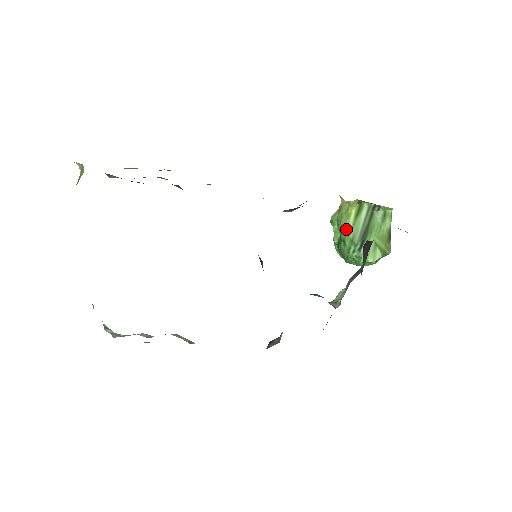
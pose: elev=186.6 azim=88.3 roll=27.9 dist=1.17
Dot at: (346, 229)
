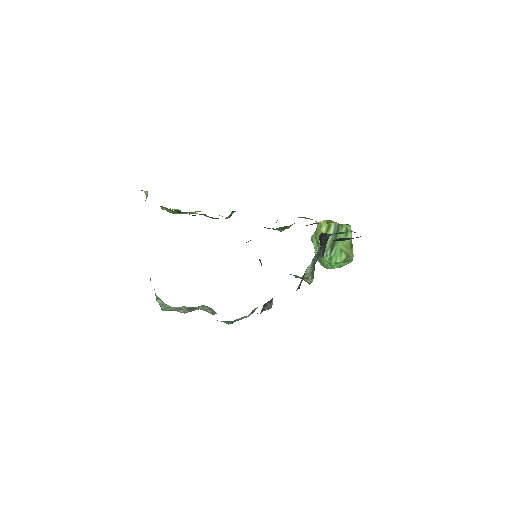
Dot at: occluded
